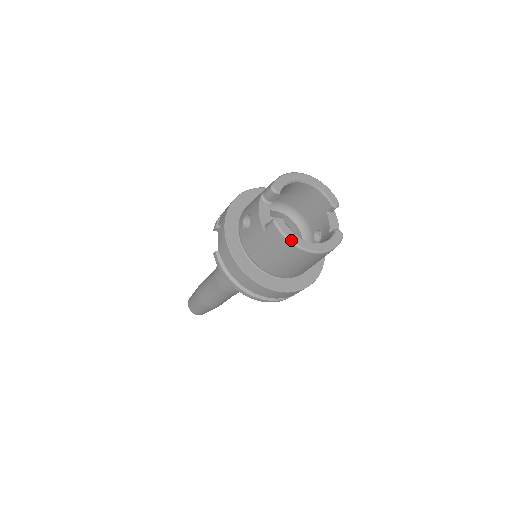
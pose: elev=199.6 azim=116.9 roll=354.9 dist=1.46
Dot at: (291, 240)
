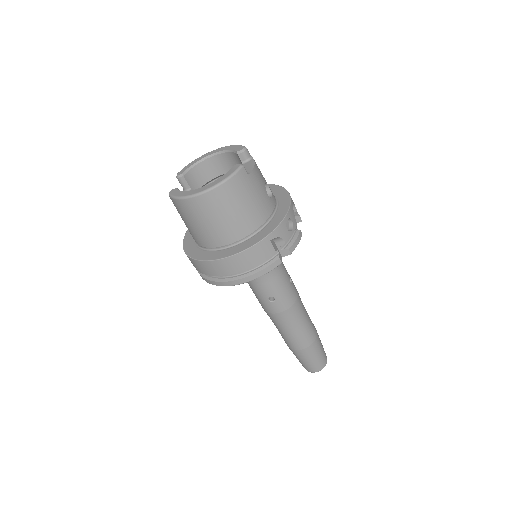
Dot at: (179, 197)
